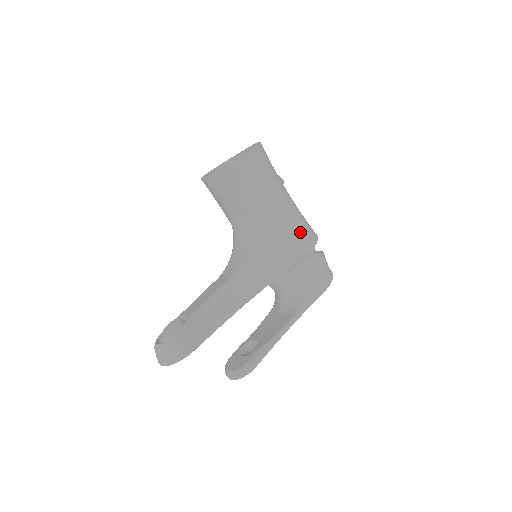
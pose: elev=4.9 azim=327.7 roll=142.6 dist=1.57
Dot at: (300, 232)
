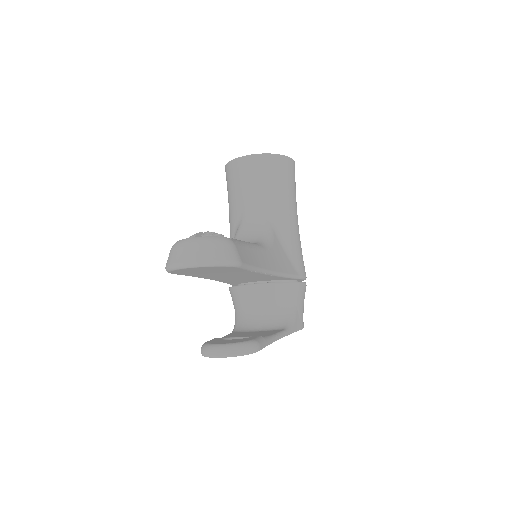
Dot at: occluded
